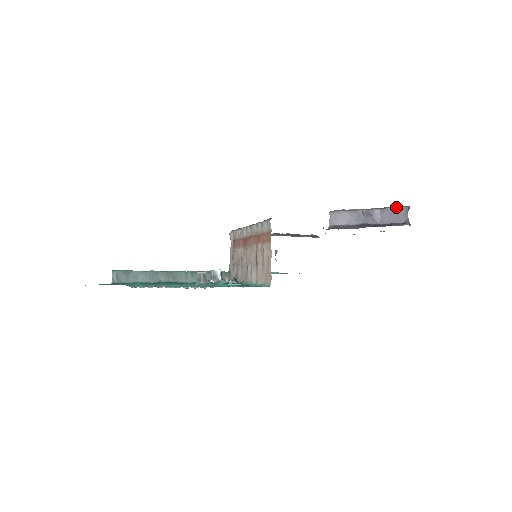
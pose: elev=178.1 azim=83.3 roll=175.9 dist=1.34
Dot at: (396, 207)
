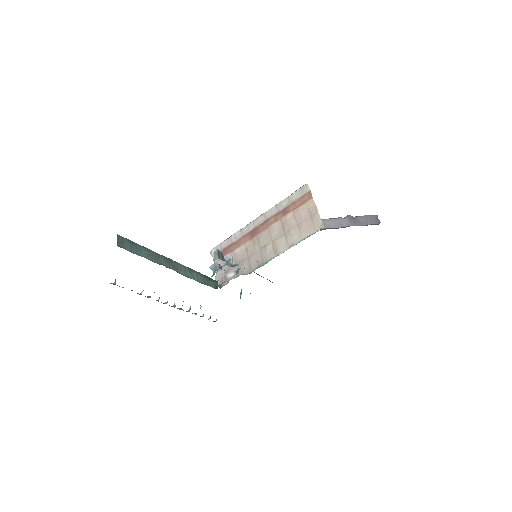
Dot at: (369, 215)
